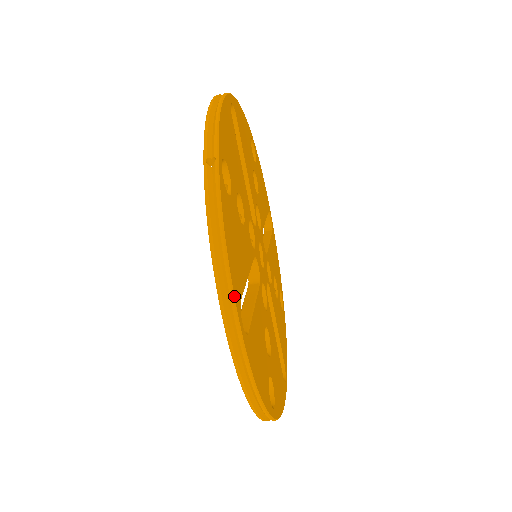
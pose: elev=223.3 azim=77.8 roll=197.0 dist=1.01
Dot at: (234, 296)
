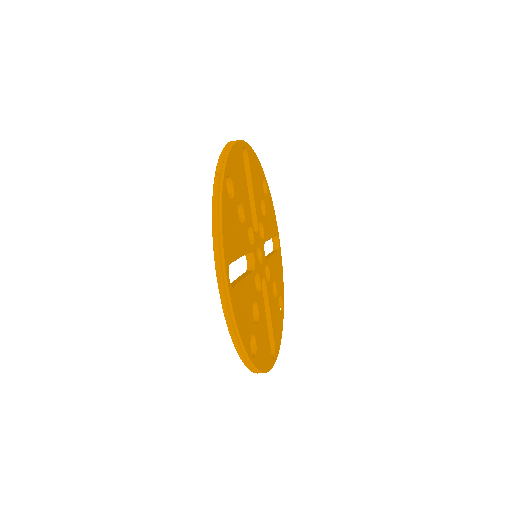
Dot at: occluded
